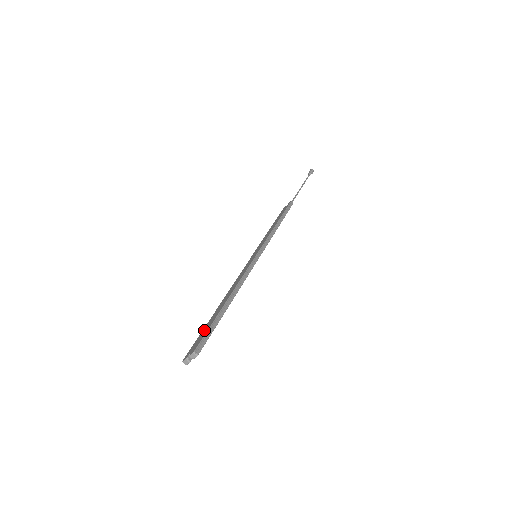
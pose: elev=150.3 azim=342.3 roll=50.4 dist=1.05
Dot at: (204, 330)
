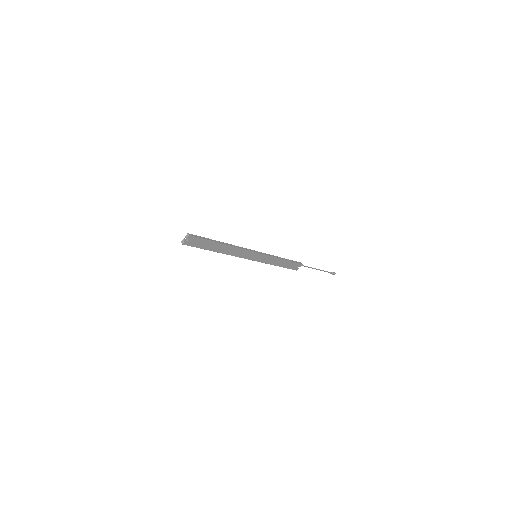
Dot at: (201, 242)
